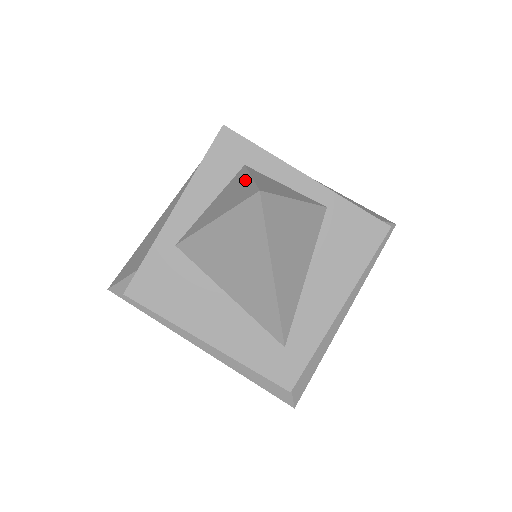
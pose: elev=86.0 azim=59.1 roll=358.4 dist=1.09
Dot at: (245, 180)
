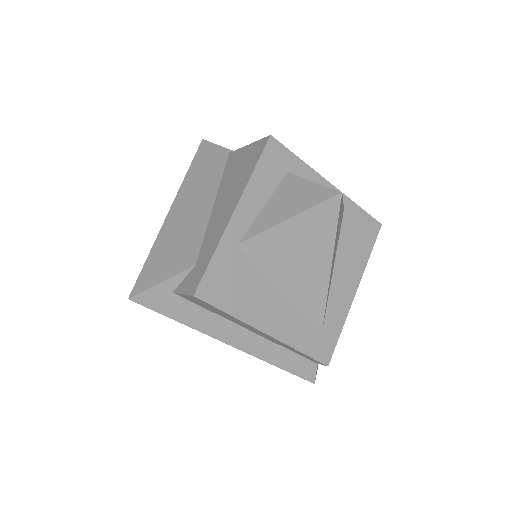
Dot at: (306, 184)
